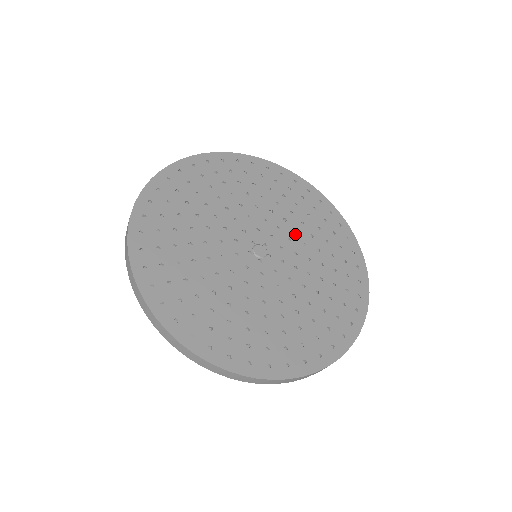
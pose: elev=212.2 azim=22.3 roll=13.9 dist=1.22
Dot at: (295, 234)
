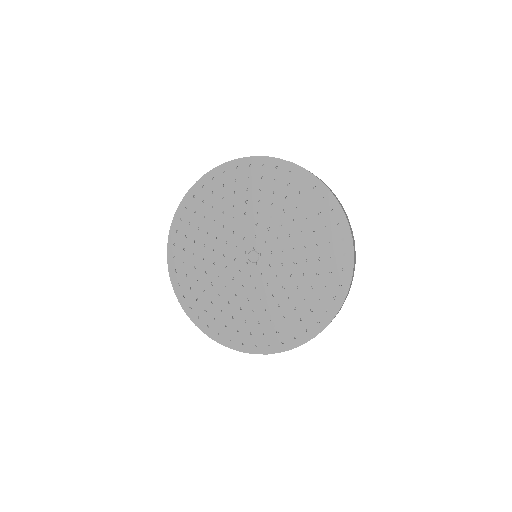
Dot at: (292, 264)
